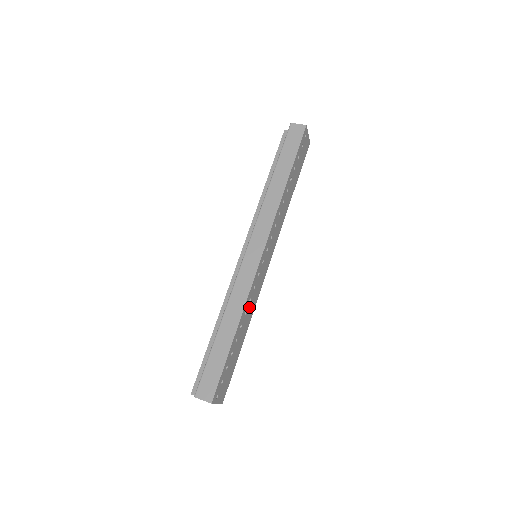
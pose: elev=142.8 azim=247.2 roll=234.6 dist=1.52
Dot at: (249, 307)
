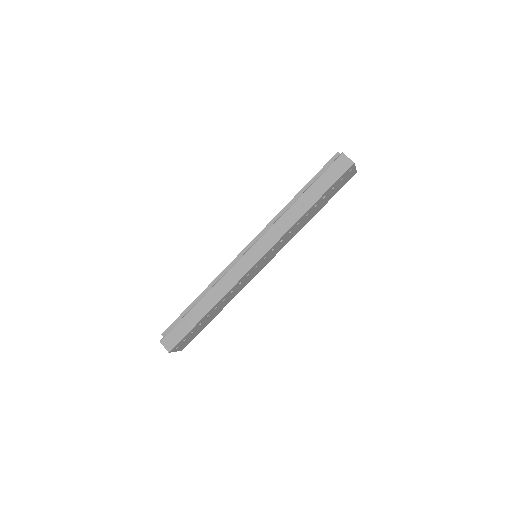
Dot at: (230, 295)
